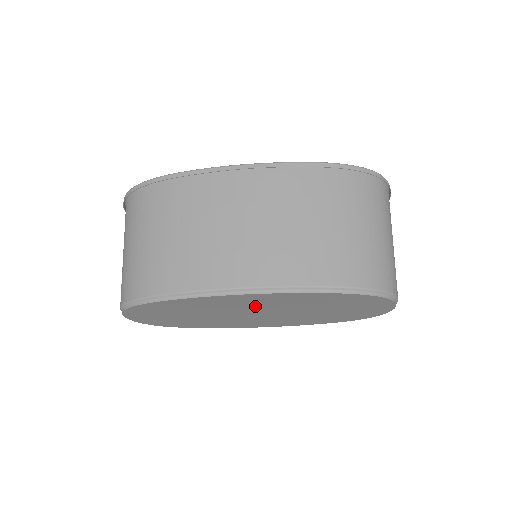
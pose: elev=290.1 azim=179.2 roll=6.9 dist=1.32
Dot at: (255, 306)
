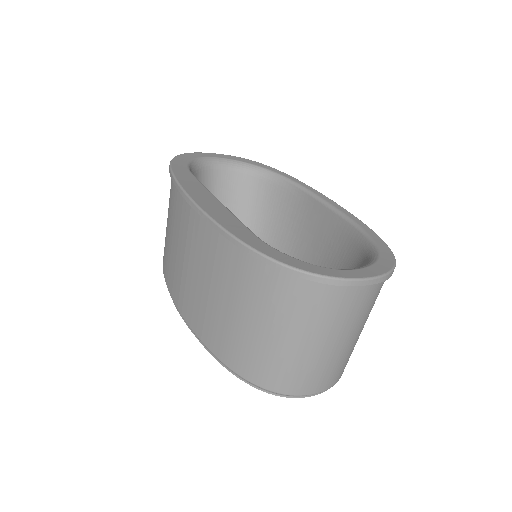
Dot at: occluded
